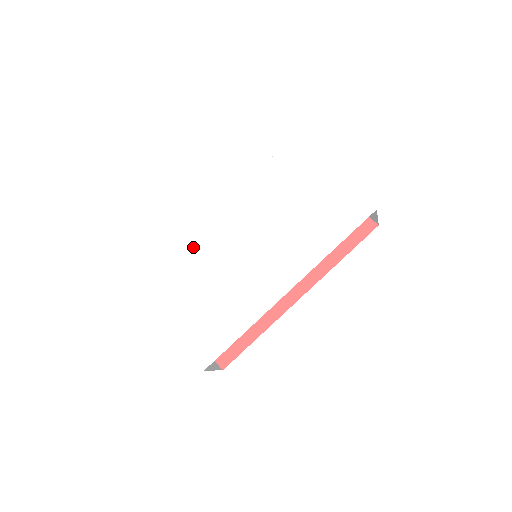
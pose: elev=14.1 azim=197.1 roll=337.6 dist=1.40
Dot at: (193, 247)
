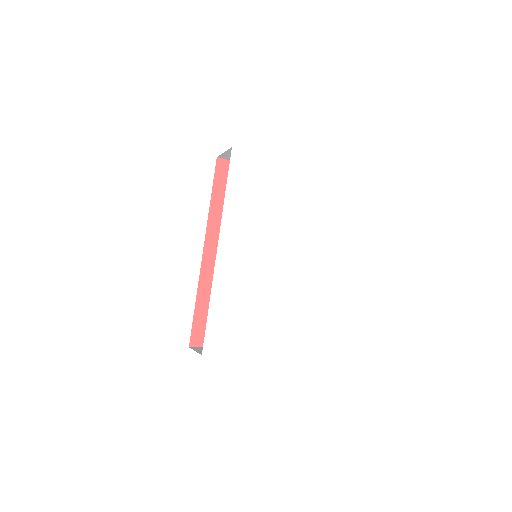
Dot at: (223, 286)
